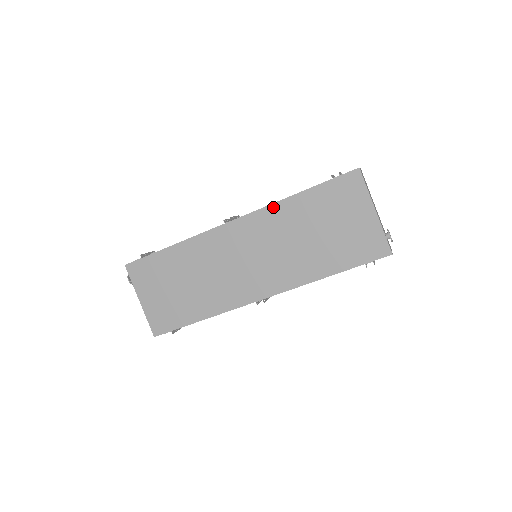
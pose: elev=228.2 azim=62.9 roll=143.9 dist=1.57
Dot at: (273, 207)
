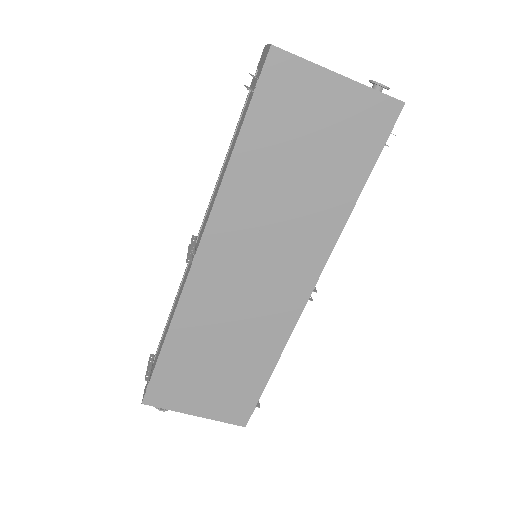
Dot at: (223, 194)
